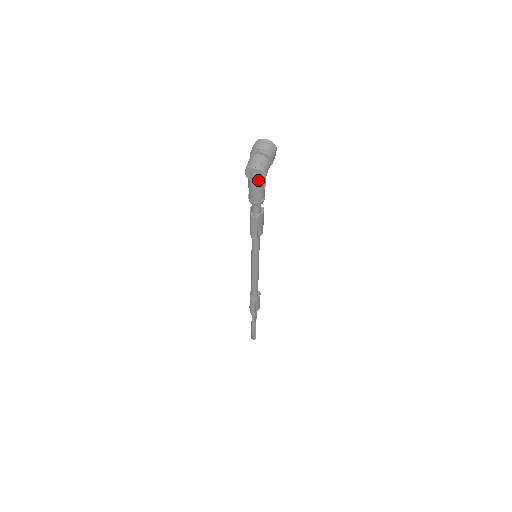
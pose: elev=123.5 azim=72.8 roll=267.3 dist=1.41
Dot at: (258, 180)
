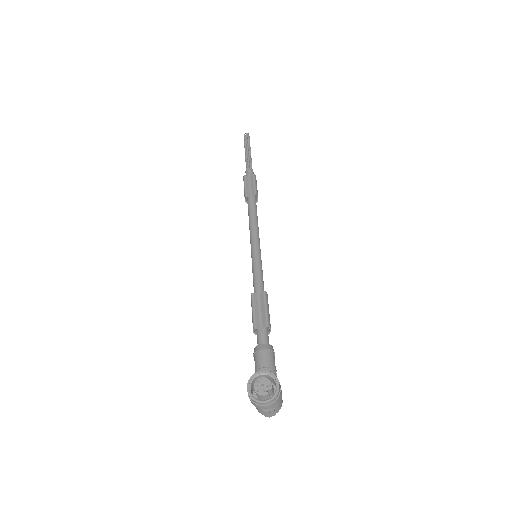
Dot at: occluded
